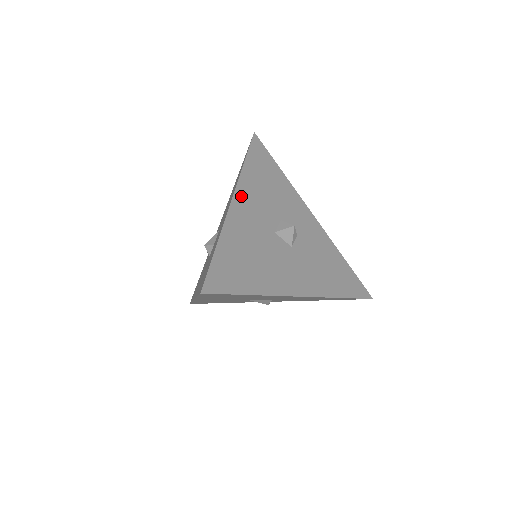
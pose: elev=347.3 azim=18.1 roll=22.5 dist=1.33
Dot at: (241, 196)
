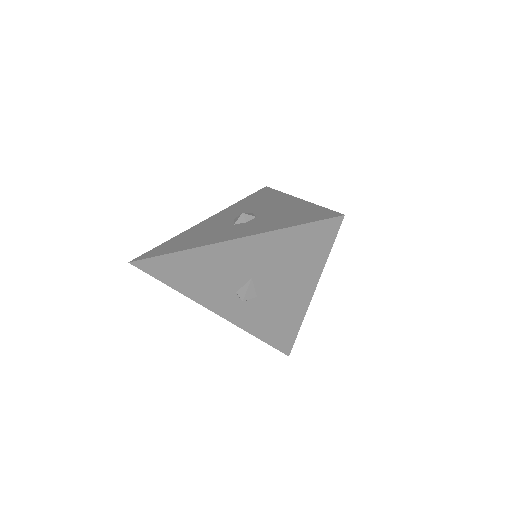
Dot at: occluded
